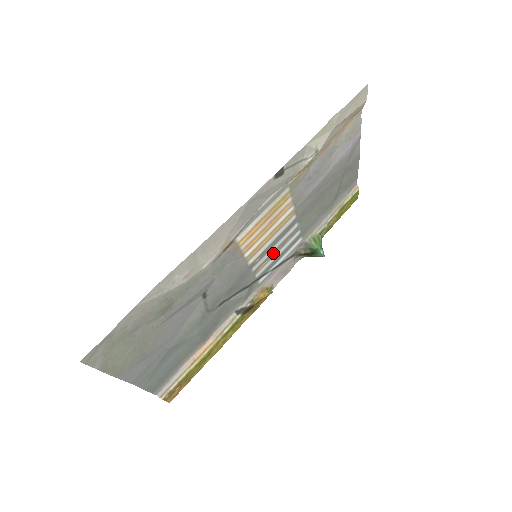
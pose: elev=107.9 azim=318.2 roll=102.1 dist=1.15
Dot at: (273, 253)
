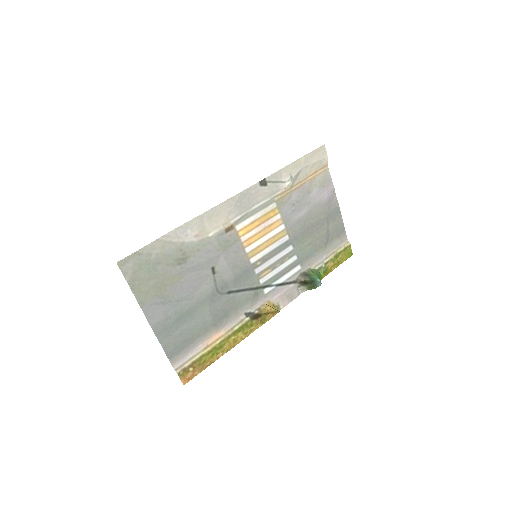
Dot at: (273, 265)
